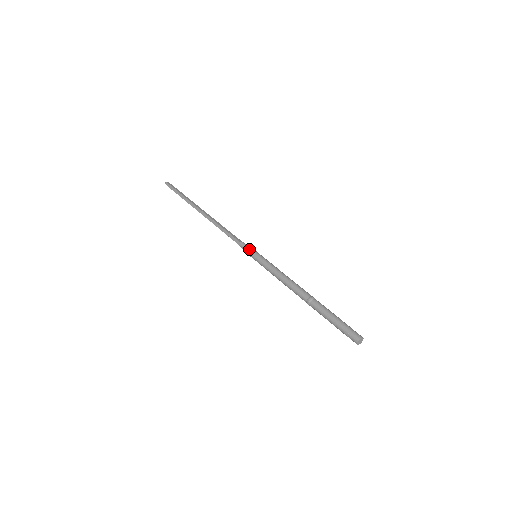
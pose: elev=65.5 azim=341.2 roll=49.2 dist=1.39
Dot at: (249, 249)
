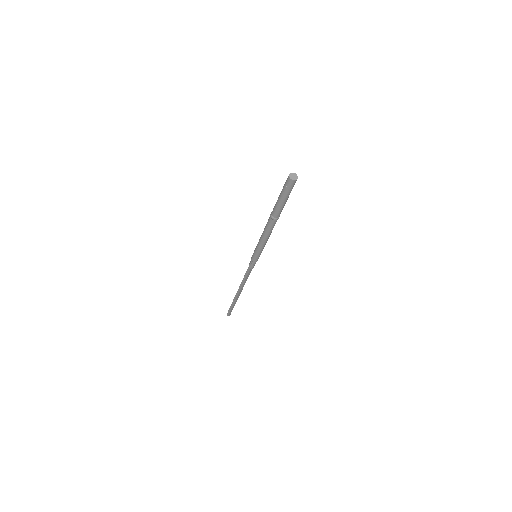
Dot at: (251, 259)
